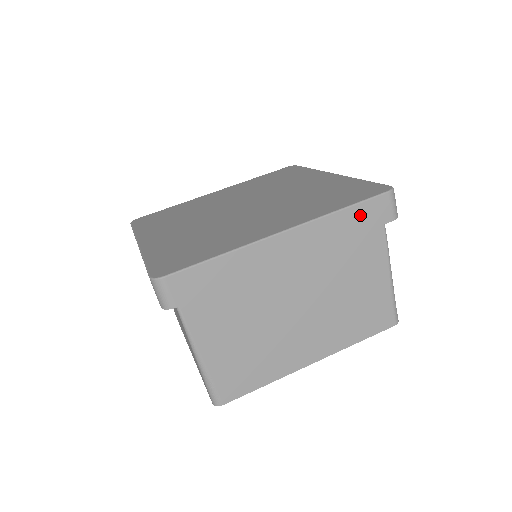
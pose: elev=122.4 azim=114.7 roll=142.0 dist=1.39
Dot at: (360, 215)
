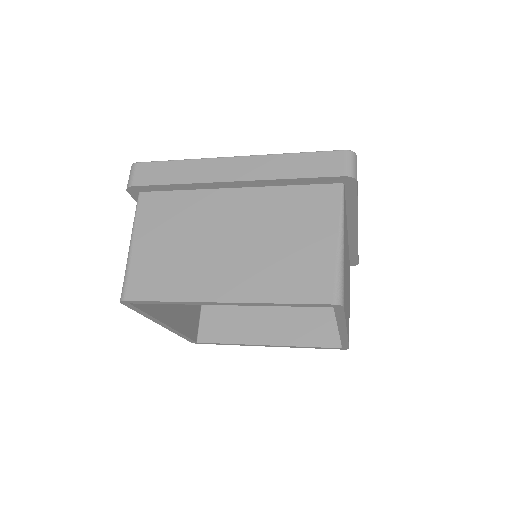
Dot at: (310, 162)
